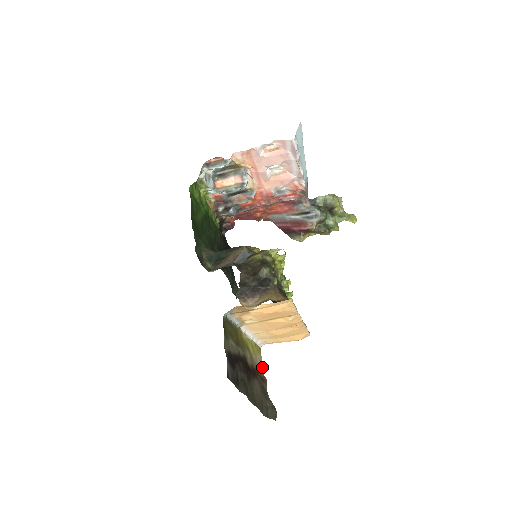
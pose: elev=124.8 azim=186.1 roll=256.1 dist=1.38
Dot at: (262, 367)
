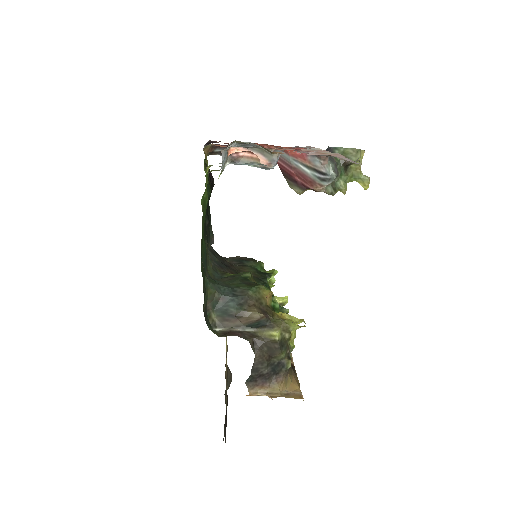
Dot at: occluded
